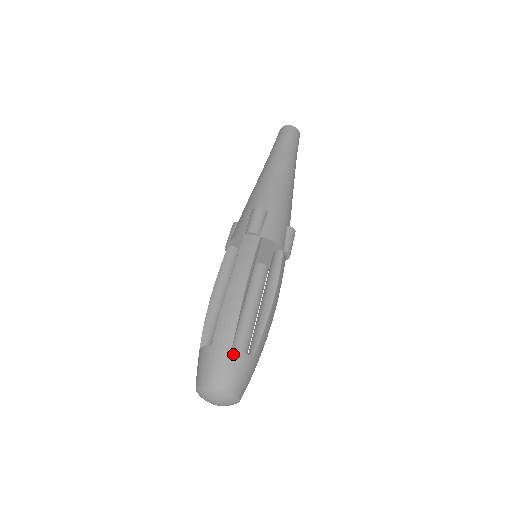
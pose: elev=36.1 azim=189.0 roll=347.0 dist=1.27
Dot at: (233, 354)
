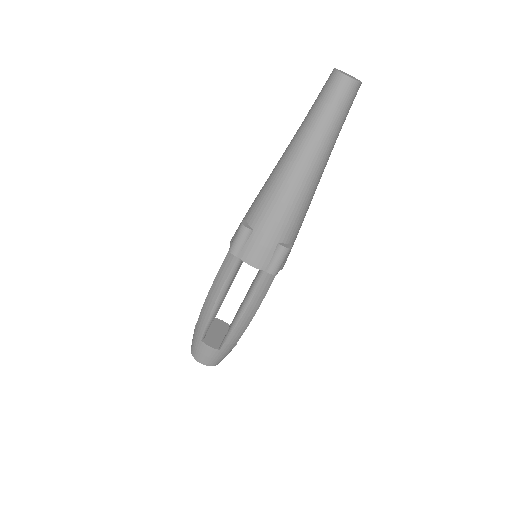
Dot at: (202, 345)
